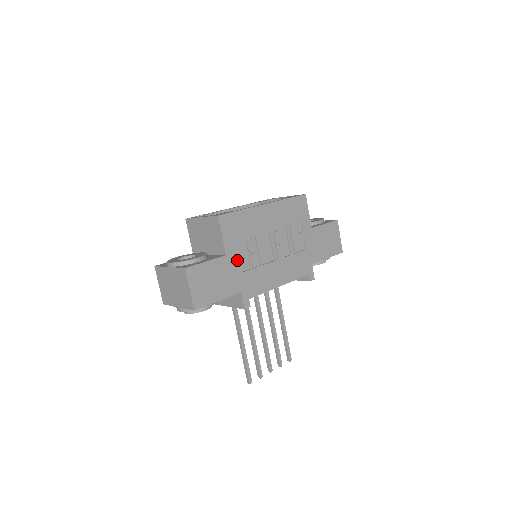
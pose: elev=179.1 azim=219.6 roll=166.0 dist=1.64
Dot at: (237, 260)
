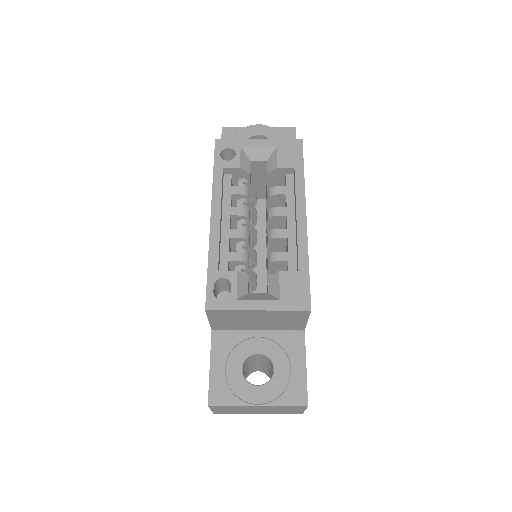
Dot at: occluded
